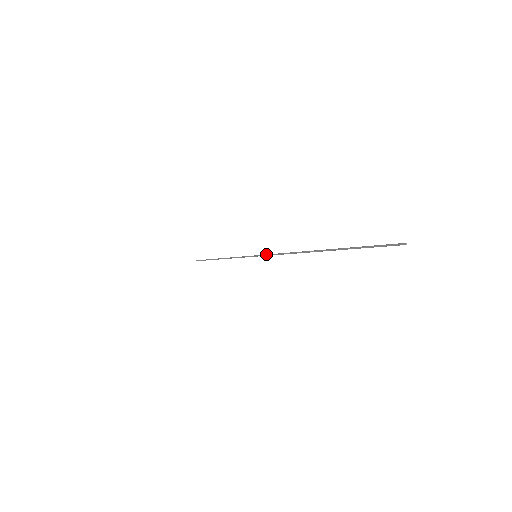
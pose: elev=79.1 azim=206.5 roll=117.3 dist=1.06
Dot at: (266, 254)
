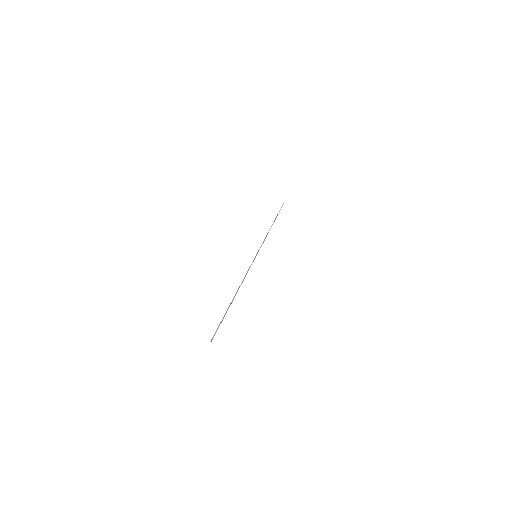
Dot at: occluded
